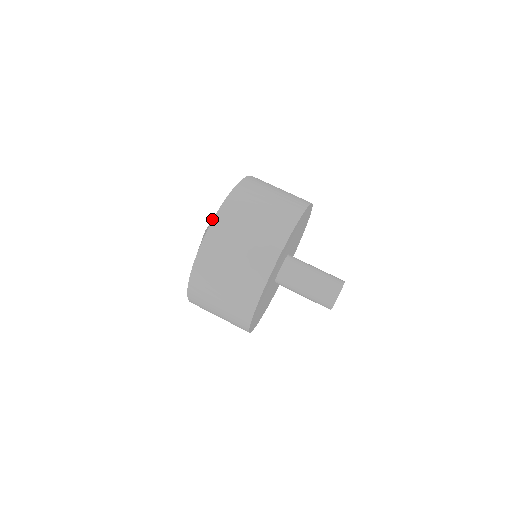
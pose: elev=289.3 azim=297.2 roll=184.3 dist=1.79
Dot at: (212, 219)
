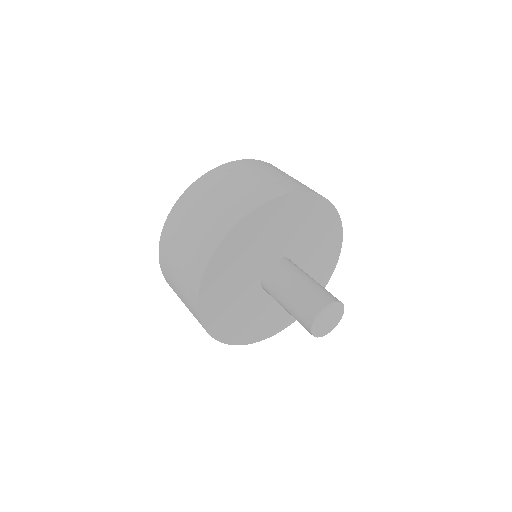
Dot at: occluded
